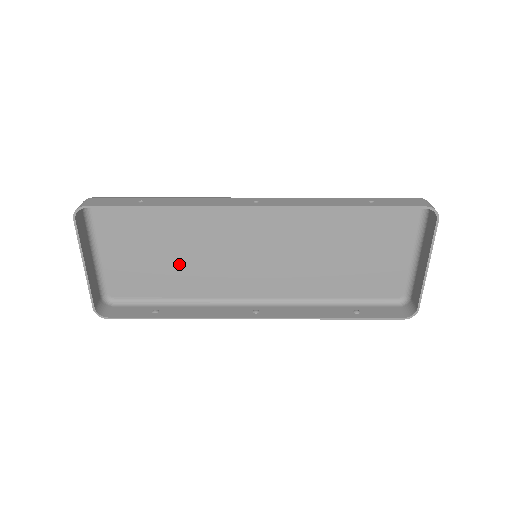
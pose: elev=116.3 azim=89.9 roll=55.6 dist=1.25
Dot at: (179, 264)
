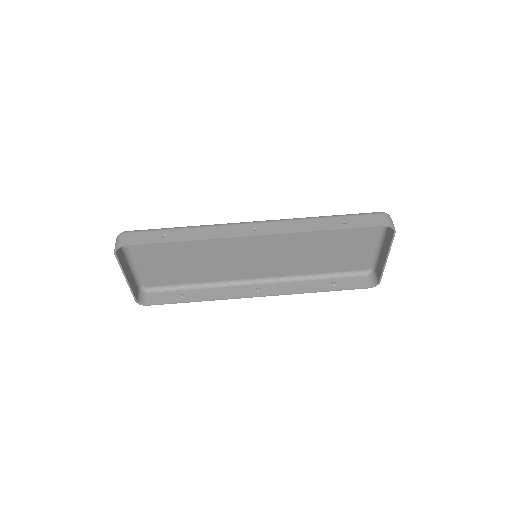
Dot at: (196, 264)
